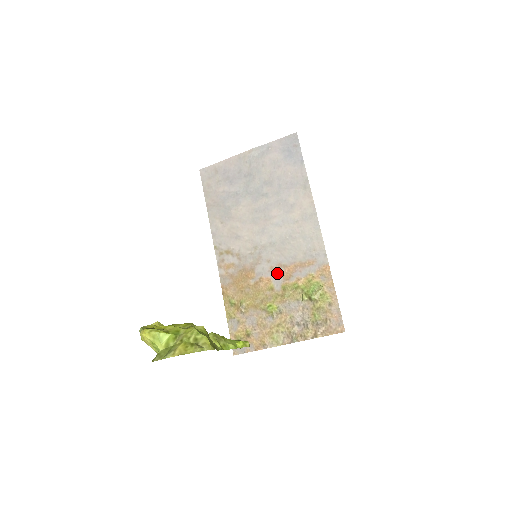
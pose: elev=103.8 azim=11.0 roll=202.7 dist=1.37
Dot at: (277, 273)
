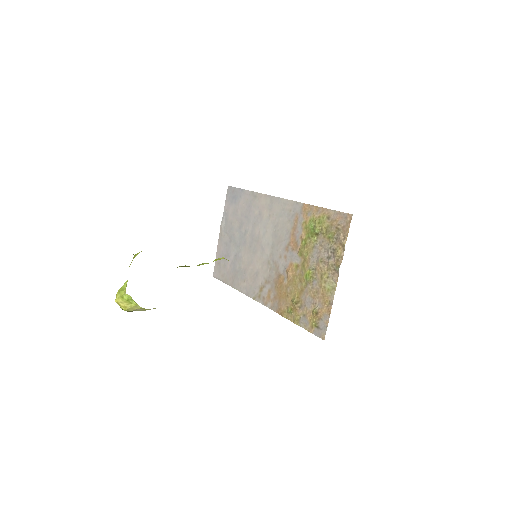
Dot at: (290, 254)
